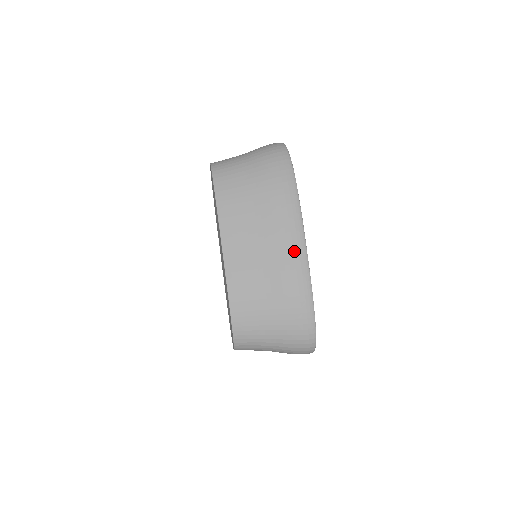
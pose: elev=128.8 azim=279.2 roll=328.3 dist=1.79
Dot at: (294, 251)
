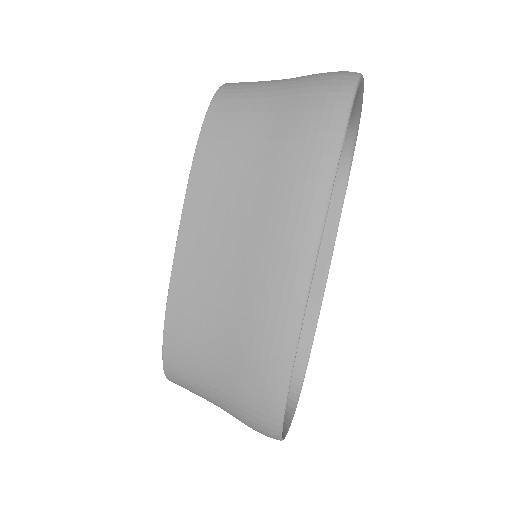
Dot at: (285, 286)
